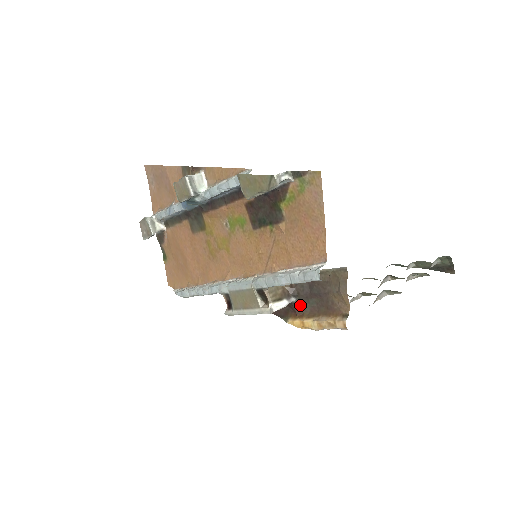
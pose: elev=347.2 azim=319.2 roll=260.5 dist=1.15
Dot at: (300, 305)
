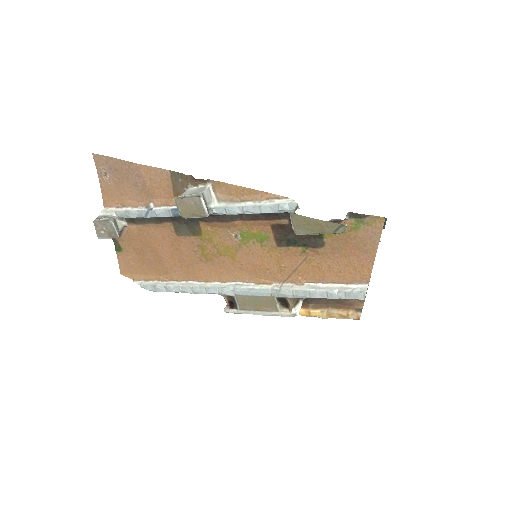
Dot at: (308, 299)
